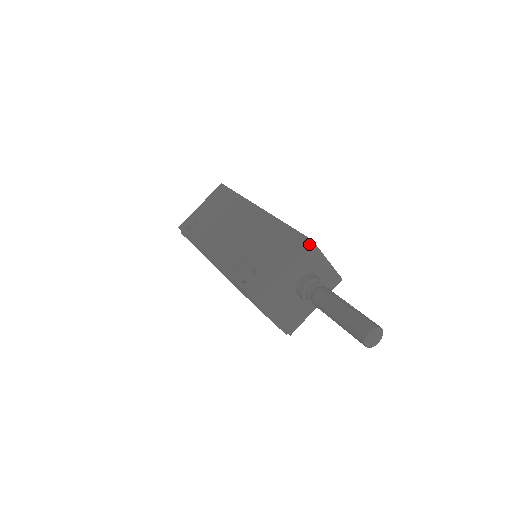
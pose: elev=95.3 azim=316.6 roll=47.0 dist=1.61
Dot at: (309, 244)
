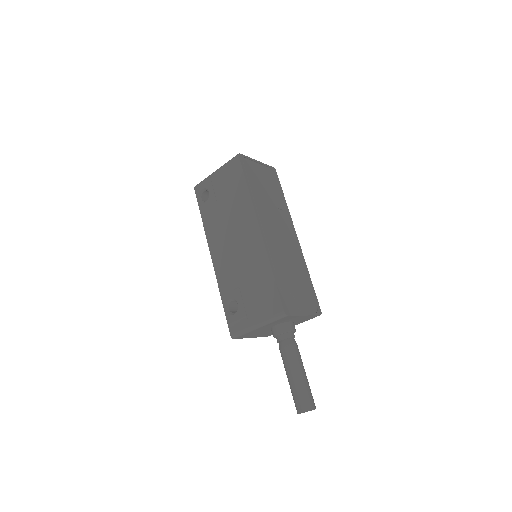
Dot at: (283, 316)
